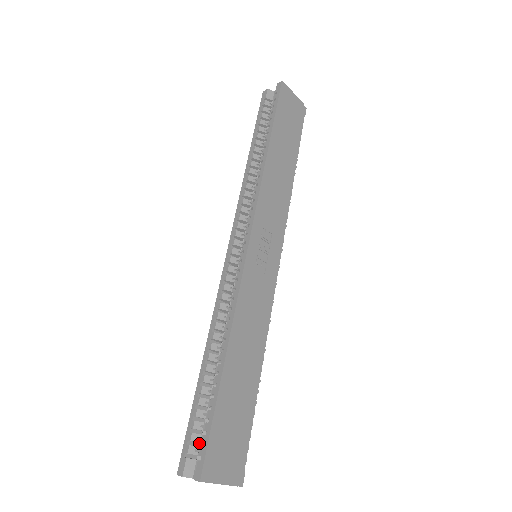
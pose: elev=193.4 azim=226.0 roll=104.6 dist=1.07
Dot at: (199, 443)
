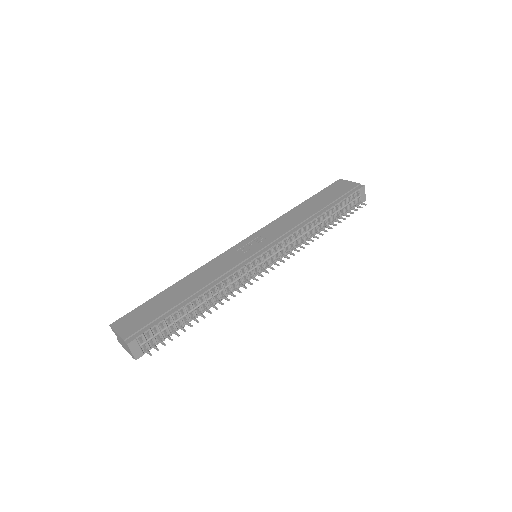
Dot at: occluded
